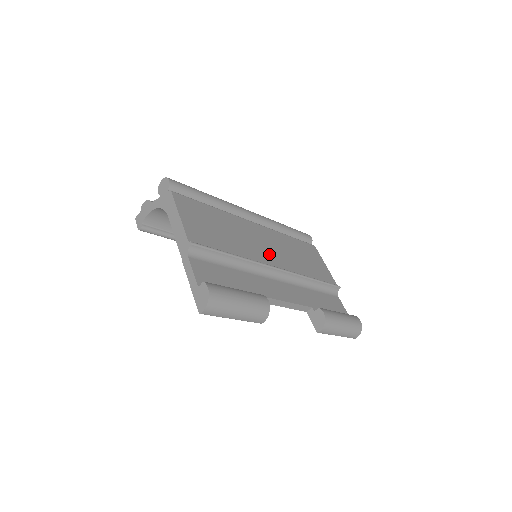
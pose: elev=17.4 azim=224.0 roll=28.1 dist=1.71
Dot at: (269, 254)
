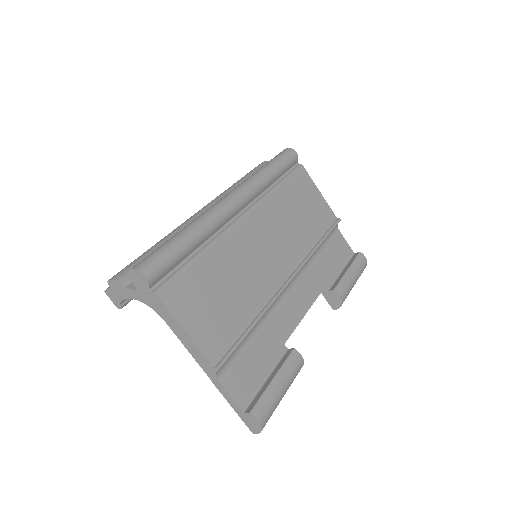
Dot at: (275, 261)
